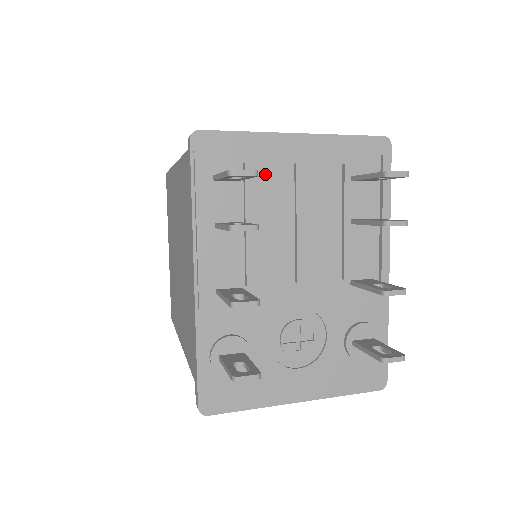
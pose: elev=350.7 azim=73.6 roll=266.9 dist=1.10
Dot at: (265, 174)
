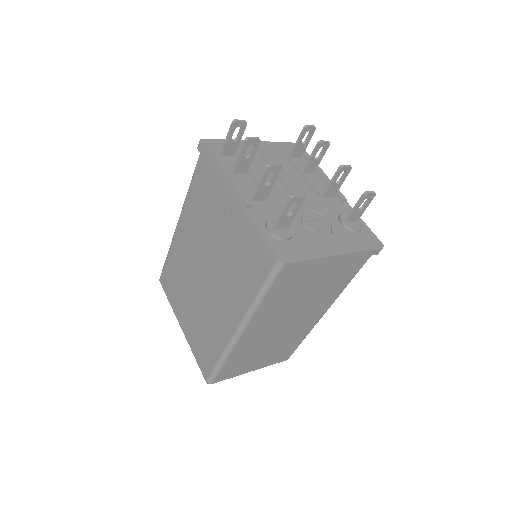
Dot at: (245, 154)
